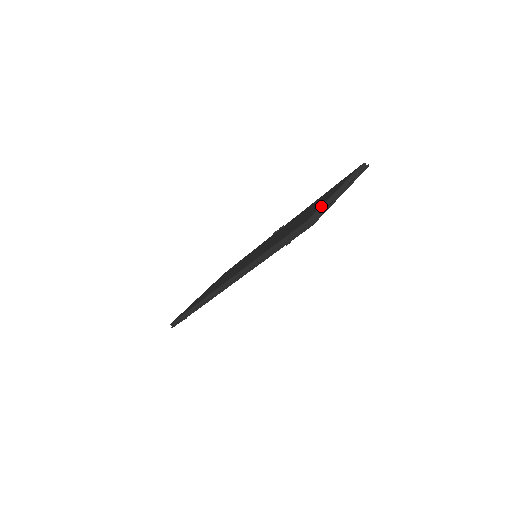
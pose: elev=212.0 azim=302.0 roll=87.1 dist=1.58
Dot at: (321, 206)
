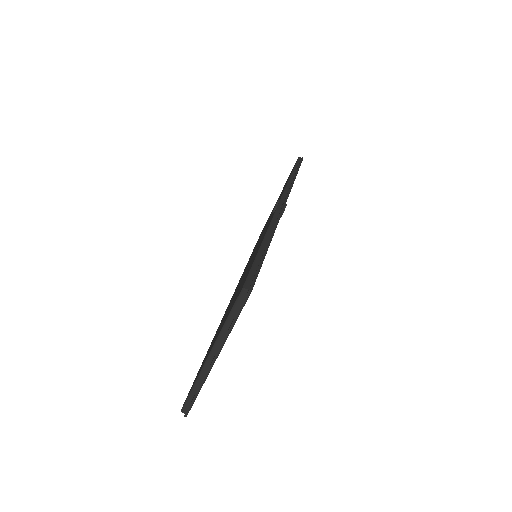
Dot at: (191, 390)
